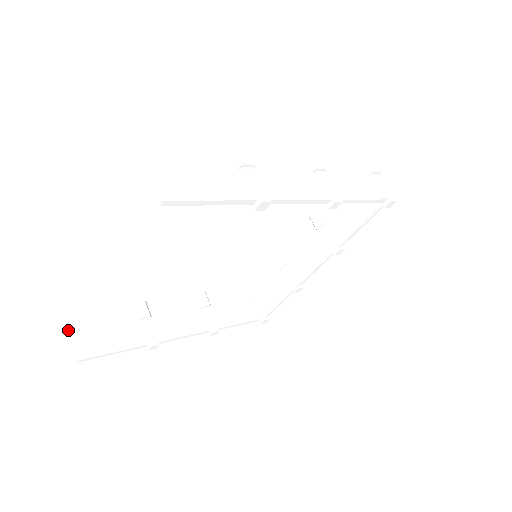
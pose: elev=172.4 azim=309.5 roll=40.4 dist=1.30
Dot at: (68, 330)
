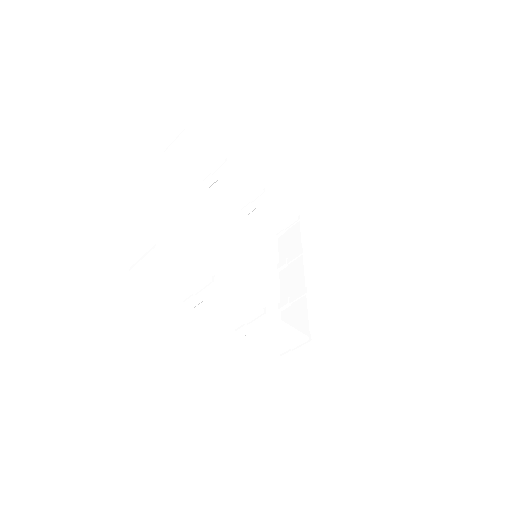
Dot at: (136, 263)
